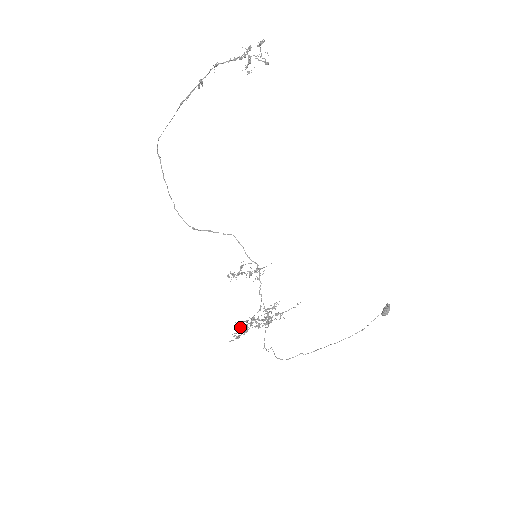
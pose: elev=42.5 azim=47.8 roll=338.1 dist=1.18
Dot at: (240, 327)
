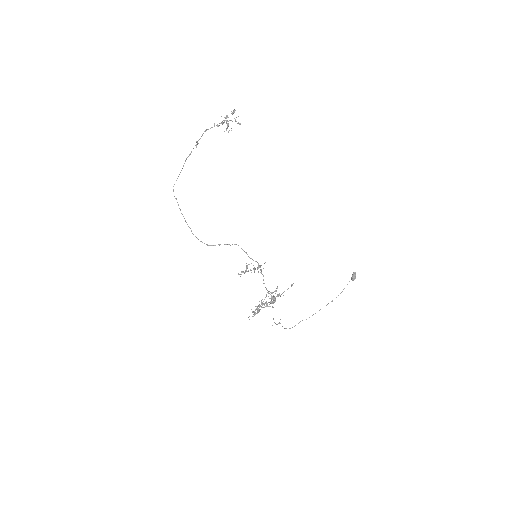
Dot at: (254, 311)
